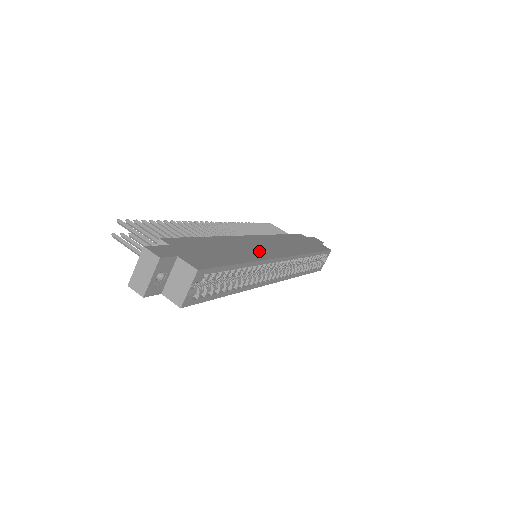
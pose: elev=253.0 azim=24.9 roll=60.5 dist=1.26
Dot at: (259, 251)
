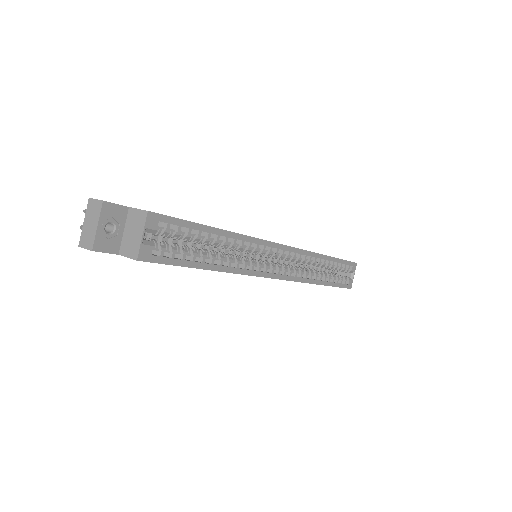
Dot at: occluded
